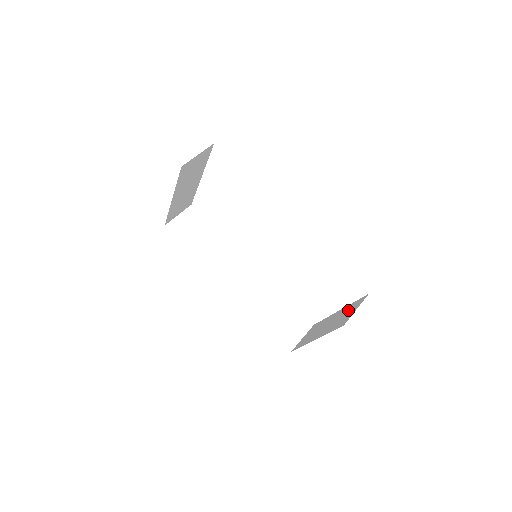
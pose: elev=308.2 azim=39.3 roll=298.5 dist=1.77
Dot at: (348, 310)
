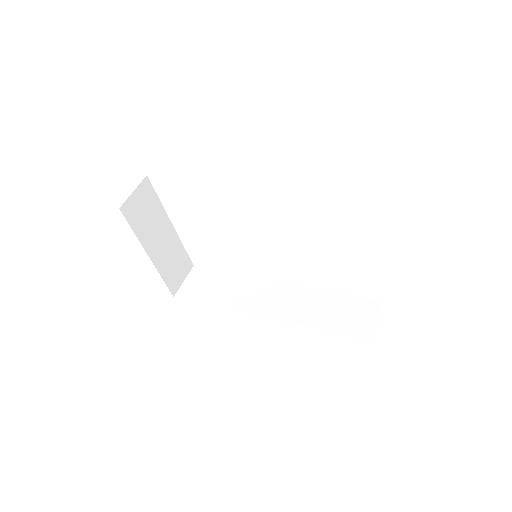
Dot at: occluded
